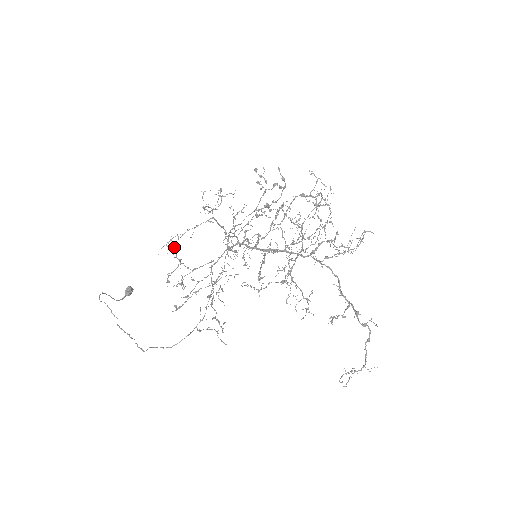
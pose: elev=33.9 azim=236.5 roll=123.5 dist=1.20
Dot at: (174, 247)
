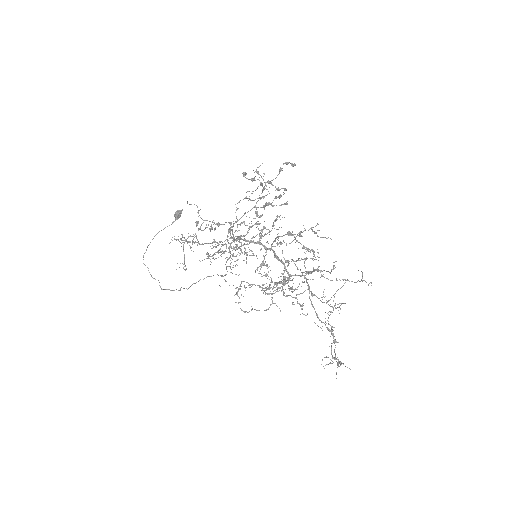
Dot at: (182, 237)
